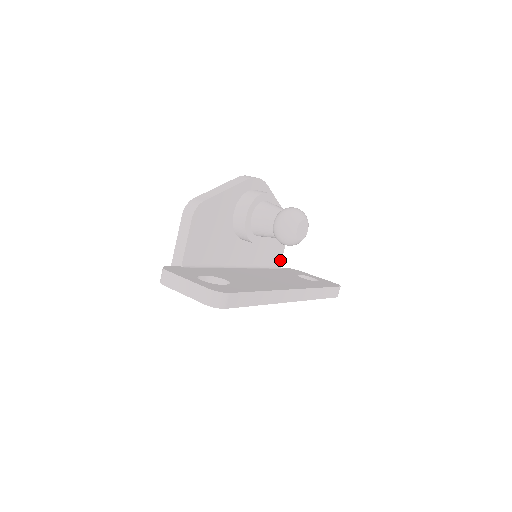
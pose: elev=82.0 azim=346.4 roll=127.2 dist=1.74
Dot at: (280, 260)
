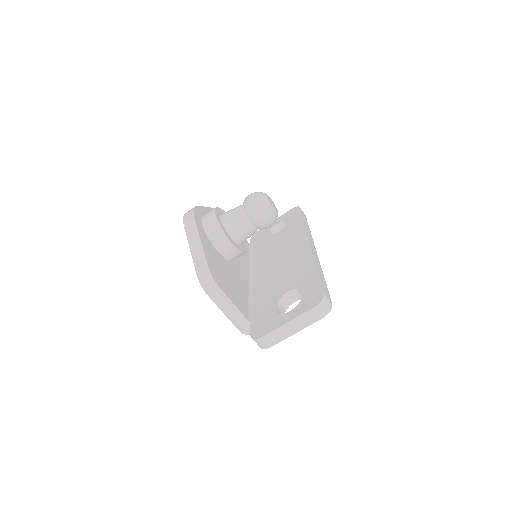
Dot at: occluded
